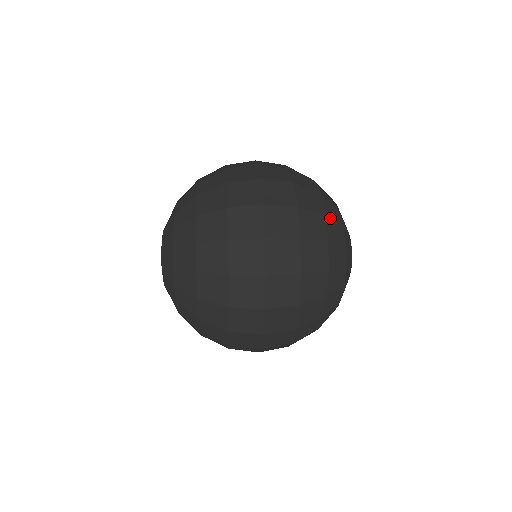
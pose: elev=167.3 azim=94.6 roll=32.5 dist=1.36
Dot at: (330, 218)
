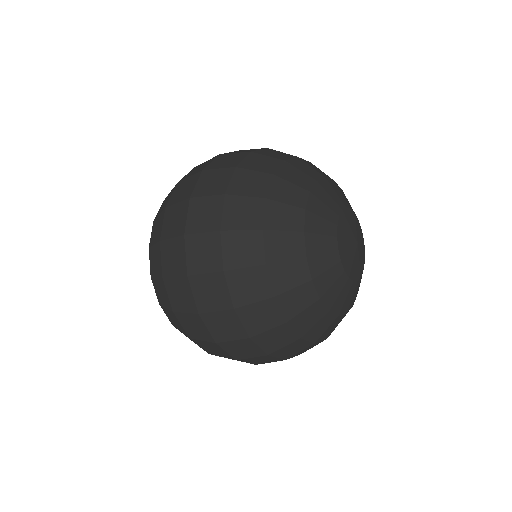
Dot at: (275, 262)
